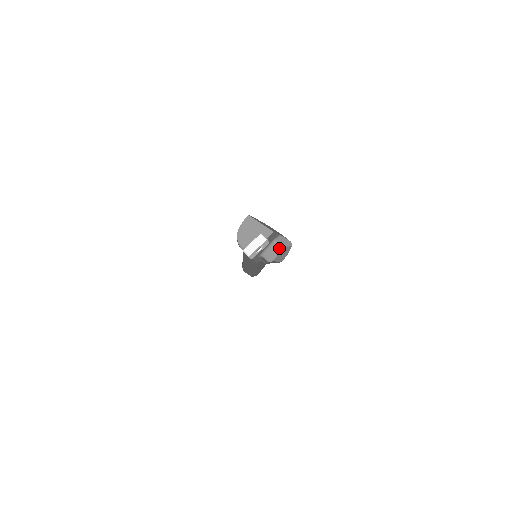
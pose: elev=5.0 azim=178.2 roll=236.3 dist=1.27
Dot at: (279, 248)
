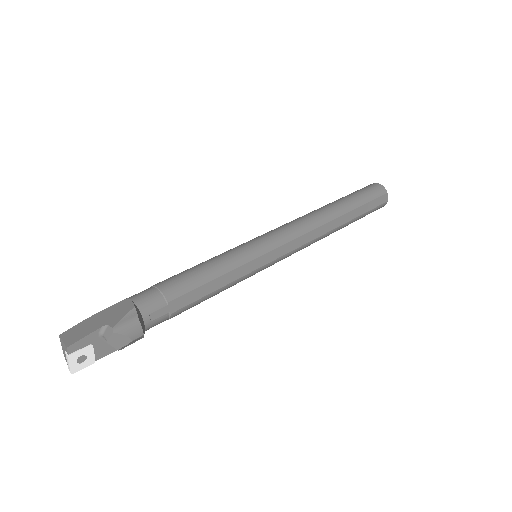
Dot at: occluded
